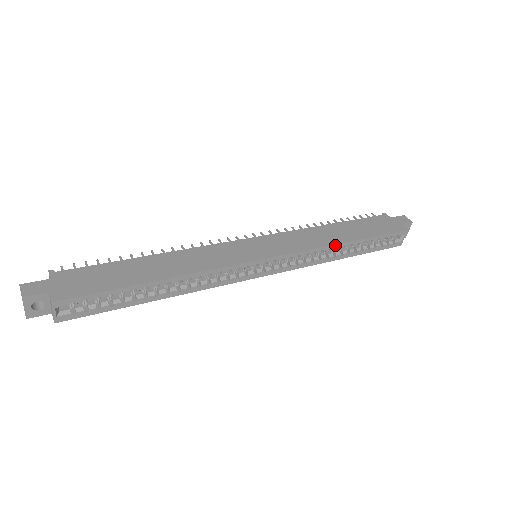
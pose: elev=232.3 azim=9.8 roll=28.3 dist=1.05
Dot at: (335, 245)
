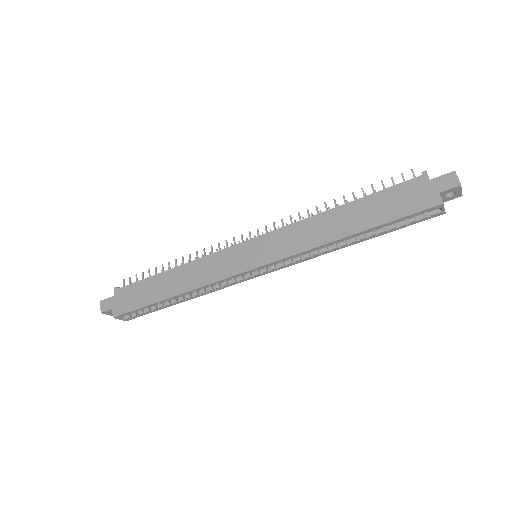
Dot at: (330, 243)
